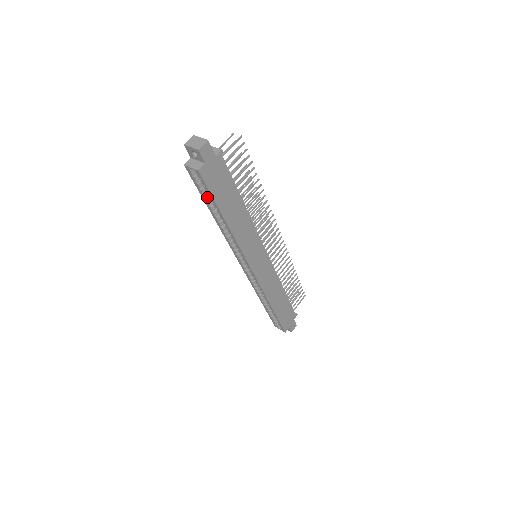
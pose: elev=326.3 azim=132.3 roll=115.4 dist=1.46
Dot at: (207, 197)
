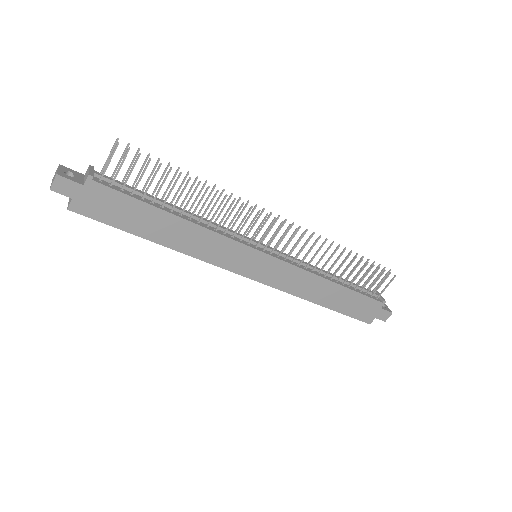
Dot at: occluded
